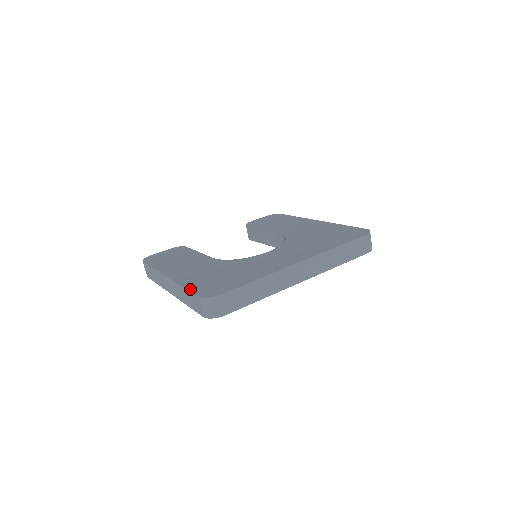
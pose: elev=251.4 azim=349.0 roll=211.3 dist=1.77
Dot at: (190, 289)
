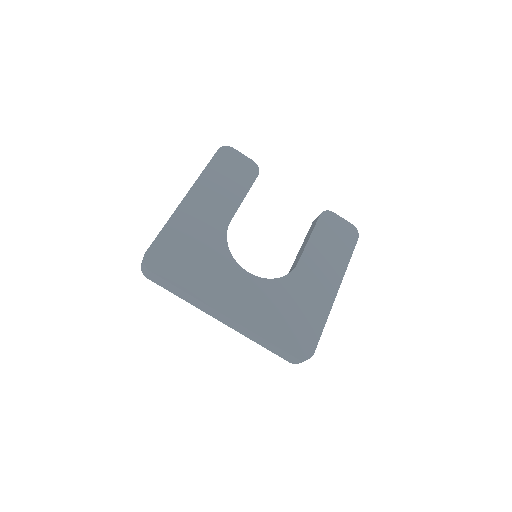
Dot at: (159, 237)
